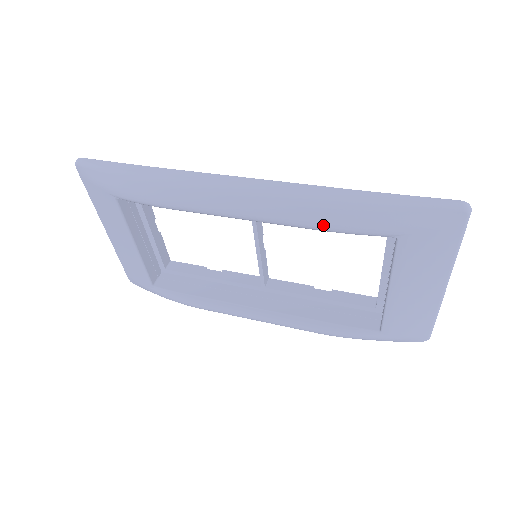
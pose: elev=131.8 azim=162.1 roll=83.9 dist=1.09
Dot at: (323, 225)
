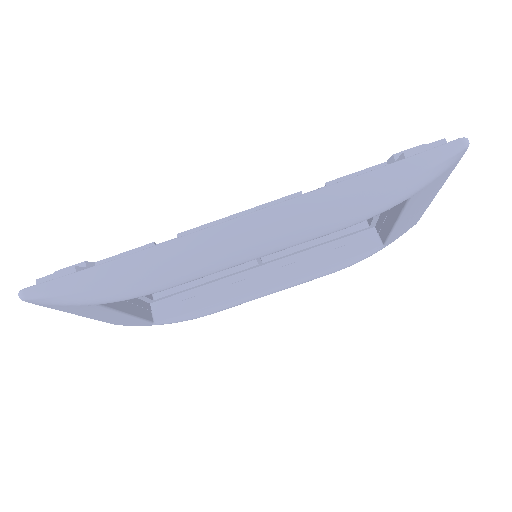
Dot at: (344, 227)
